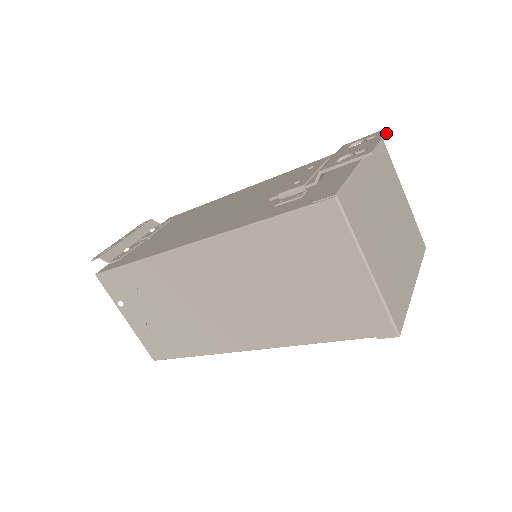
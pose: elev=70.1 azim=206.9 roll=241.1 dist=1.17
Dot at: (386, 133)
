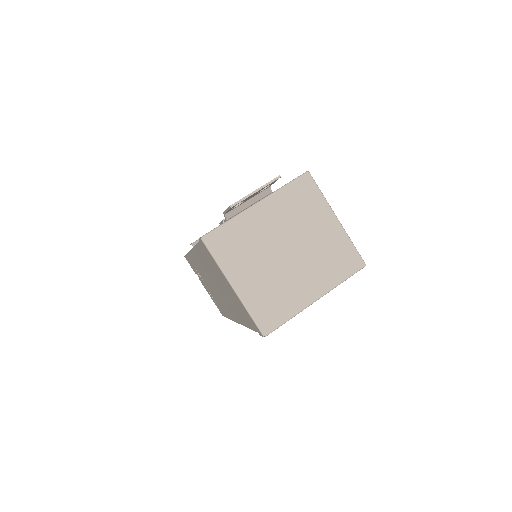
Dot at: (269, 183)
